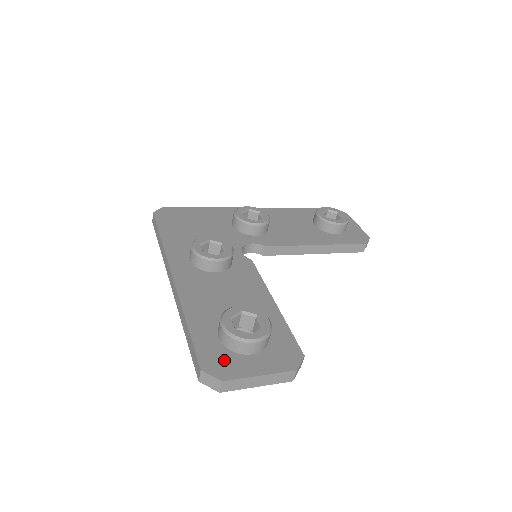
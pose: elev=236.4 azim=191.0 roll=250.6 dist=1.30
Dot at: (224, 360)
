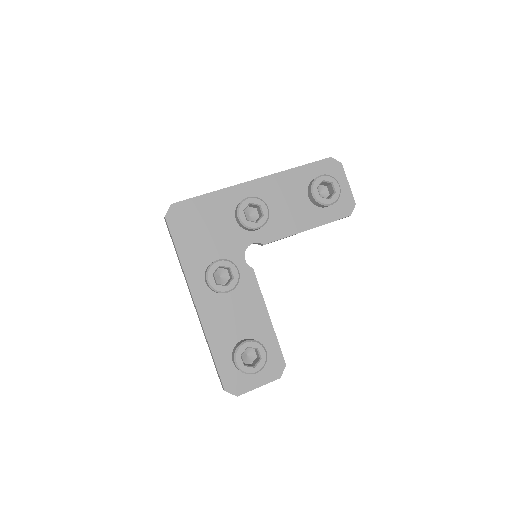
Dot at: (237, 380)
